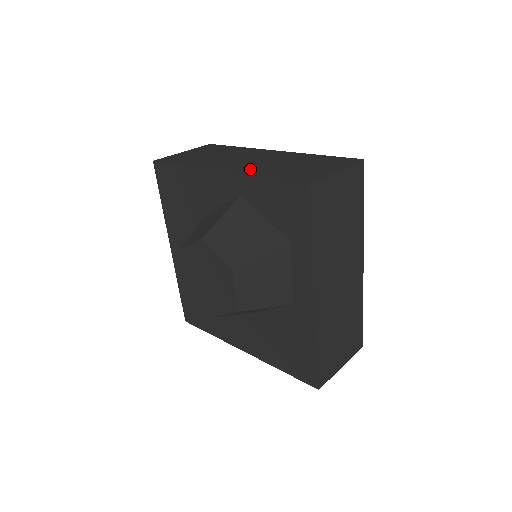
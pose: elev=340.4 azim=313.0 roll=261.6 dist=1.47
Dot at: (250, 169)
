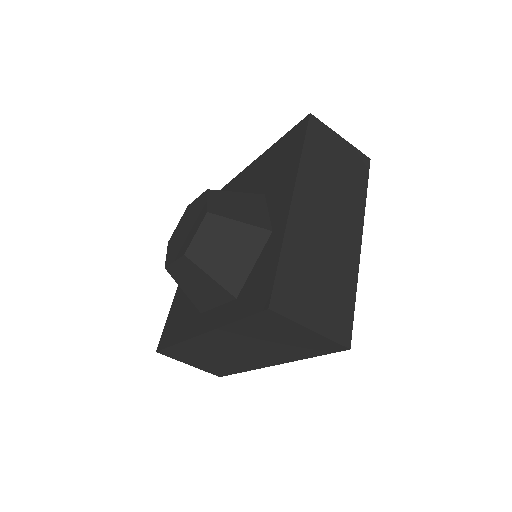
Dot at: (302, 231)
